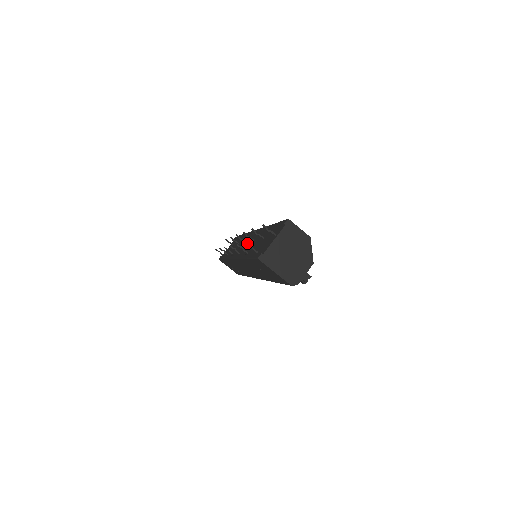
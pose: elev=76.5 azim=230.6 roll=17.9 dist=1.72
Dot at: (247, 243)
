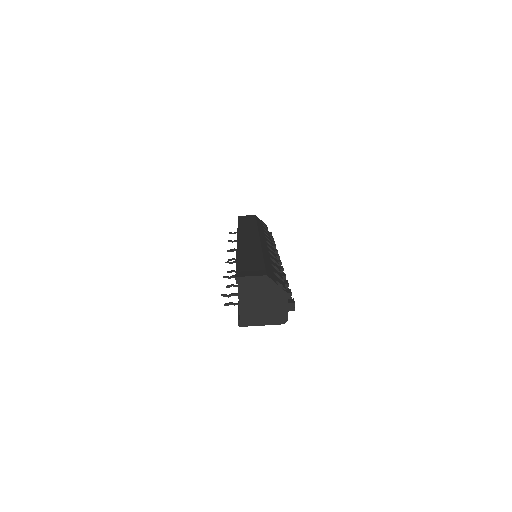
Dot at: (225, 304)
